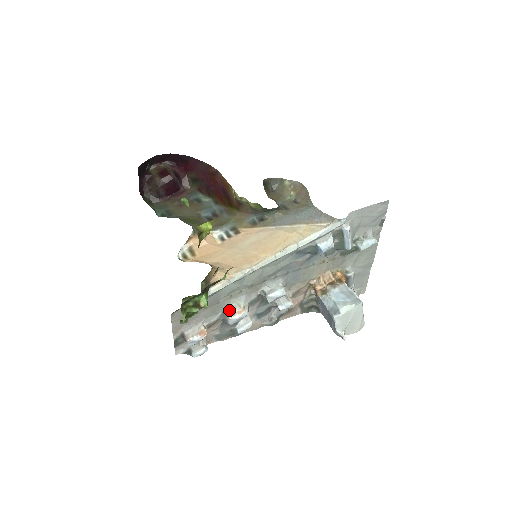
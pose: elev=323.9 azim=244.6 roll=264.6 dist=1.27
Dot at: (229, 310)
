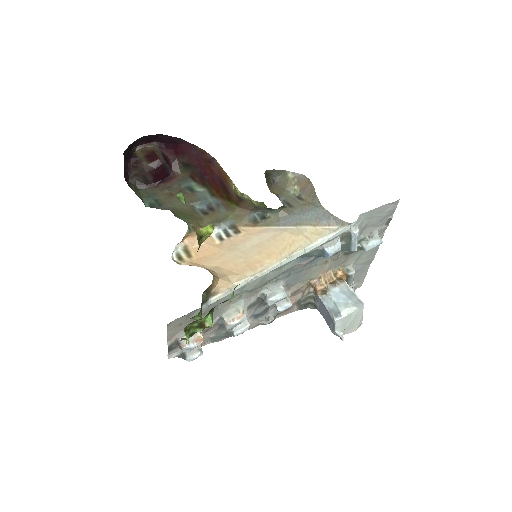
Dot at: (227, 315)
